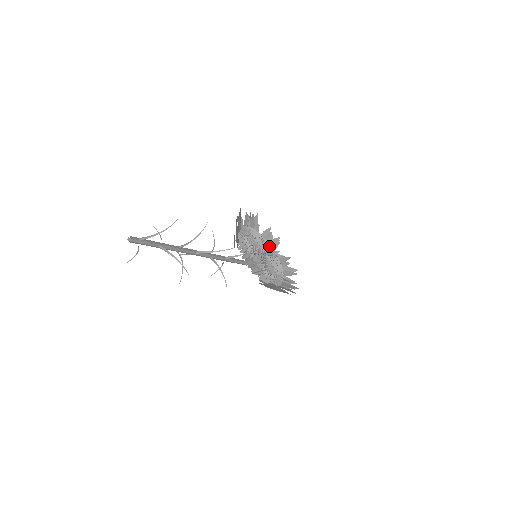
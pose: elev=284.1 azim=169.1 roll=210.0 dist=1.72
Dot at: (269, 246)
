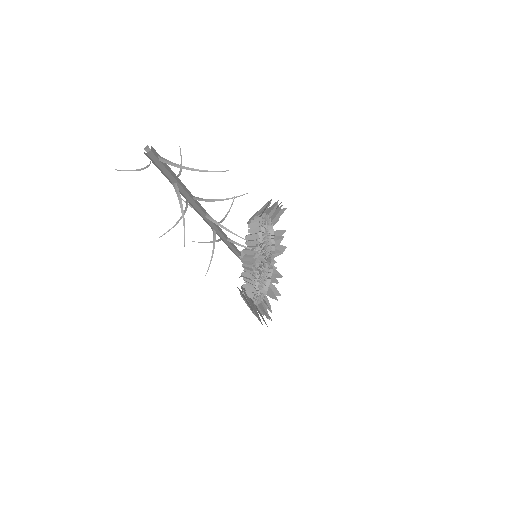
Dot at: (273, 251)
